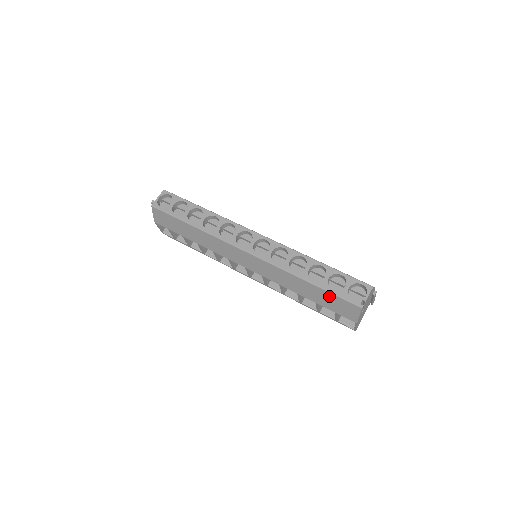
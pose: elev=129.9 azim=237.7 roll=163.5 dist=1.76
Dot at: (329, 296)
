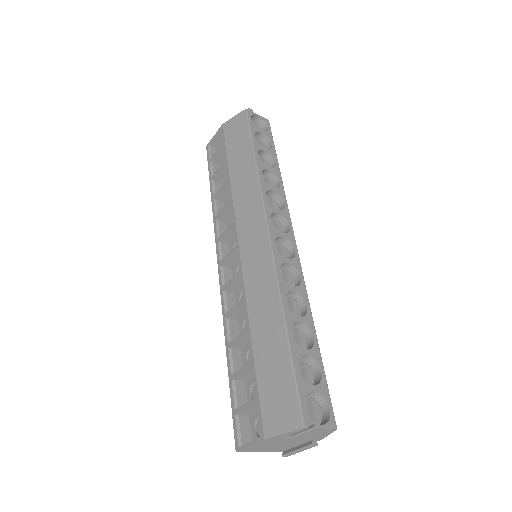
Dot at: (284, 369)
